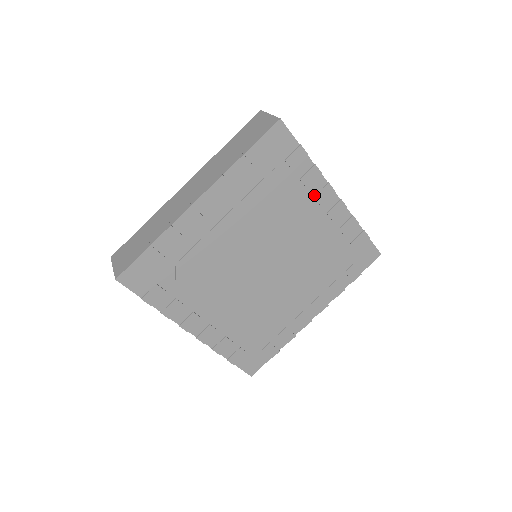
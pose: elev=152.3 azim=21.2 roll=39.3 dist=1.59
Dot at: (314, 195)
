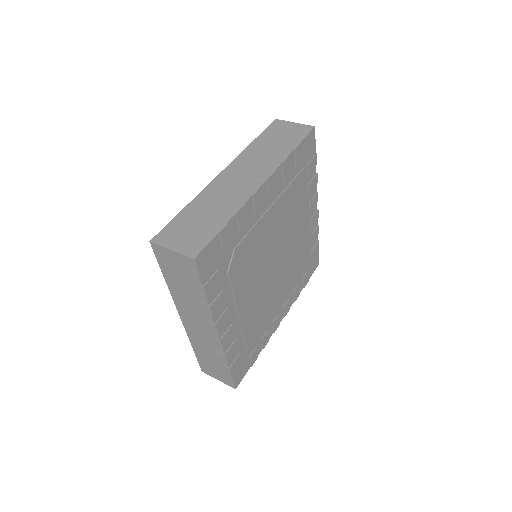
Dot at: (310, 201)
